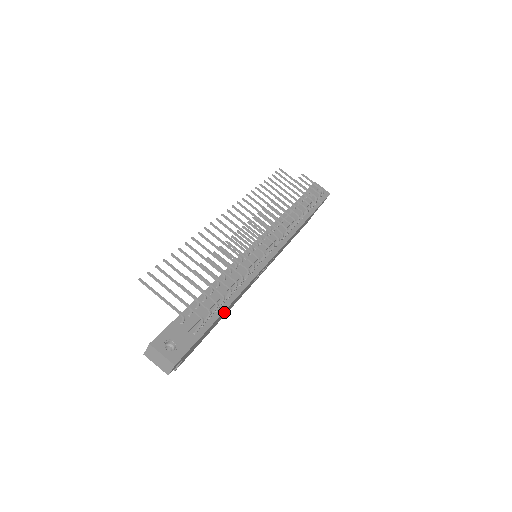
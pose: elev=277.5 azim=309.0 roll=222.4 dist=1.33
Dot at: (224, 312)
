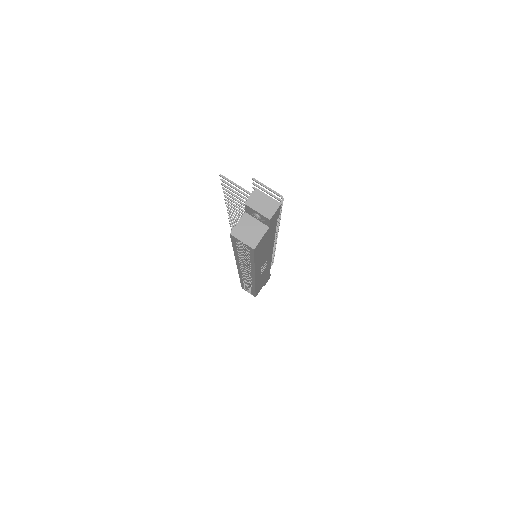
Dot at: (270, 241)
